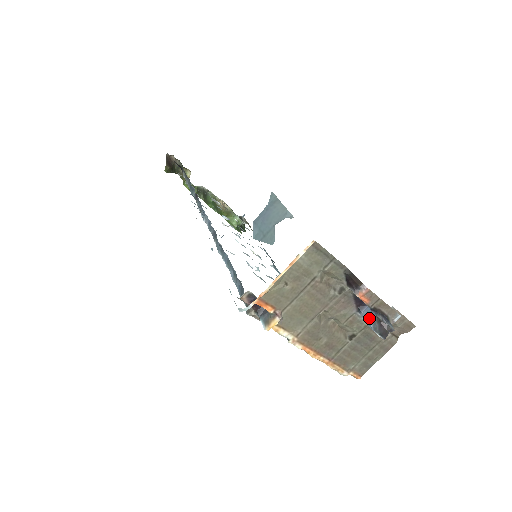
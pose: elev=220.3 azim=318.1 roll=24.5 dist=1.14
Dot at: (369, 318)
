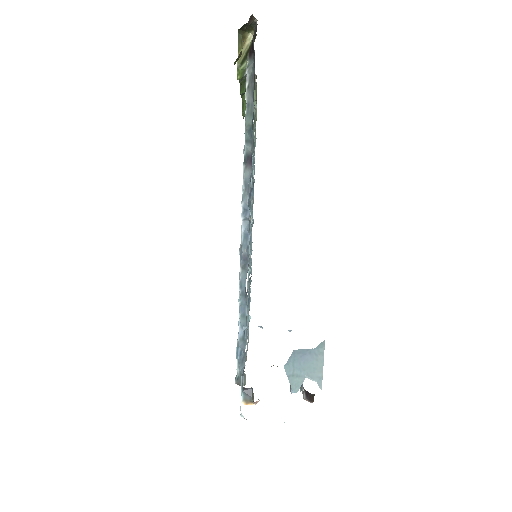
Dot at: occluded
